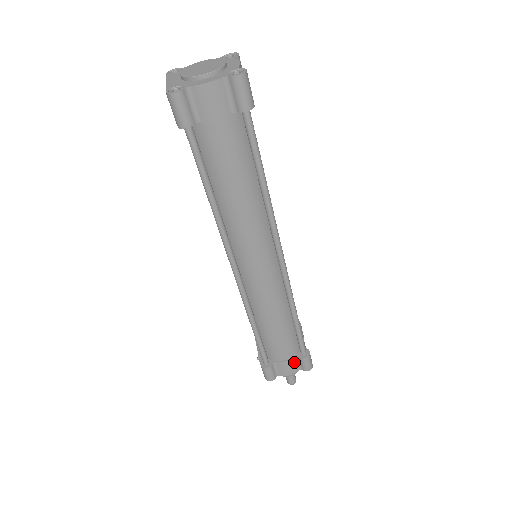
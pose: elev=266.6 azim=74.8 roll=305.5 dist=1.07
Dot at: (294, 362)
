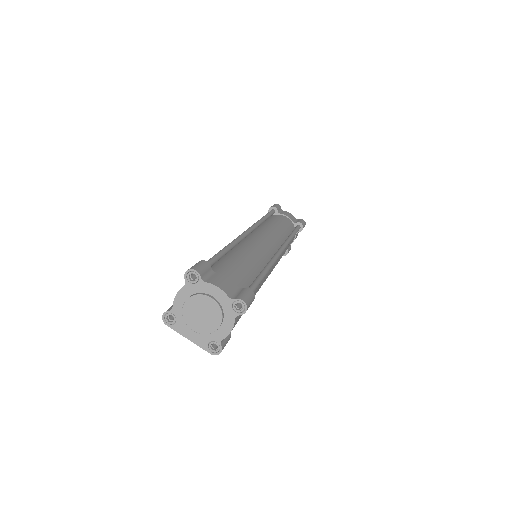
Dot at: occluded
